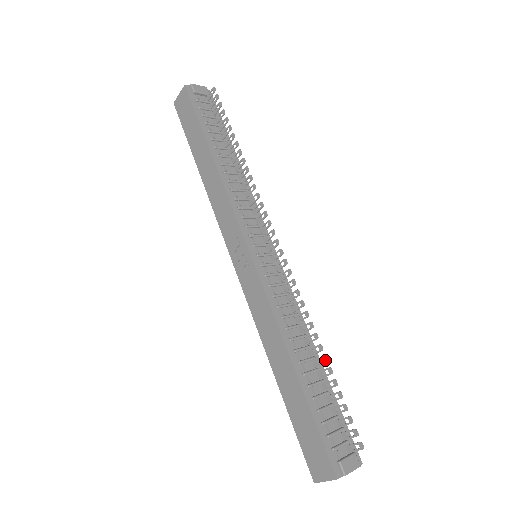
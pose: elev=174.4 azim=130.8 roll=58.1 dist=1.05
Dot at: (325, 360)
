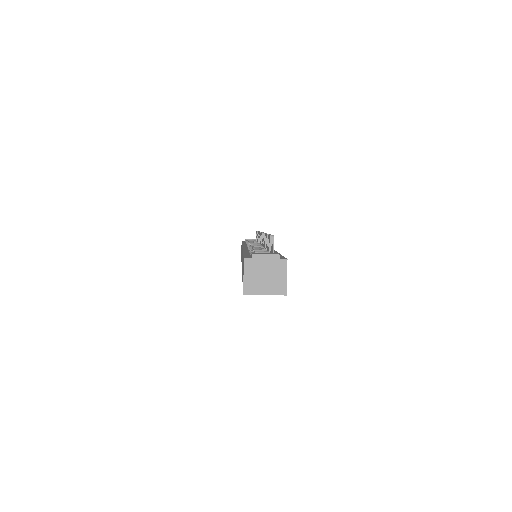
Dot at: (267, 236)
